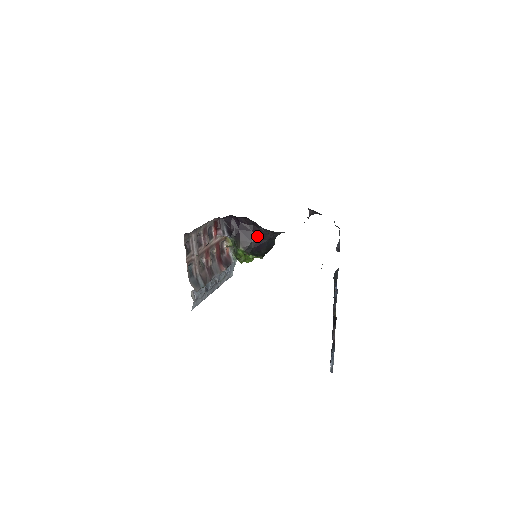
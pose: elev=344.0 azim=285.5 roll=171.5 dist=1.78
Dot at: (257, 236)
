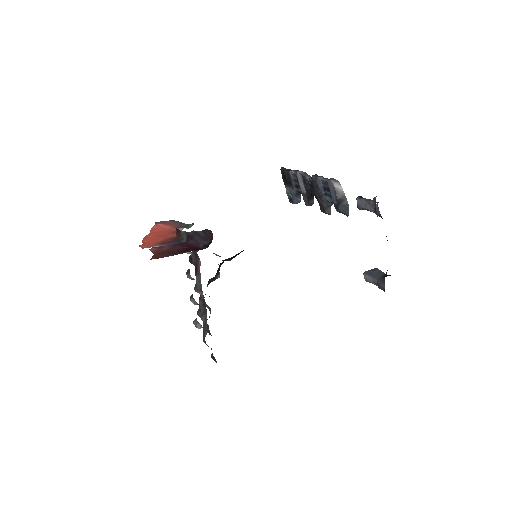
Dot at: occluded
